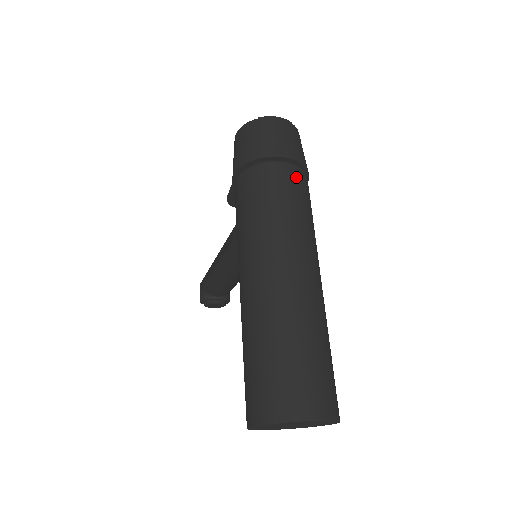
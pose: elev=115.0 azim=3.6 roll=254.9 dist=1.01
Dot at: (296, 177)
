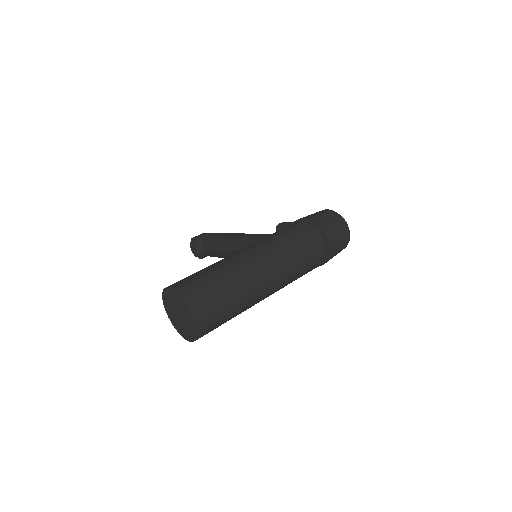
Dot at: (320, 256)
